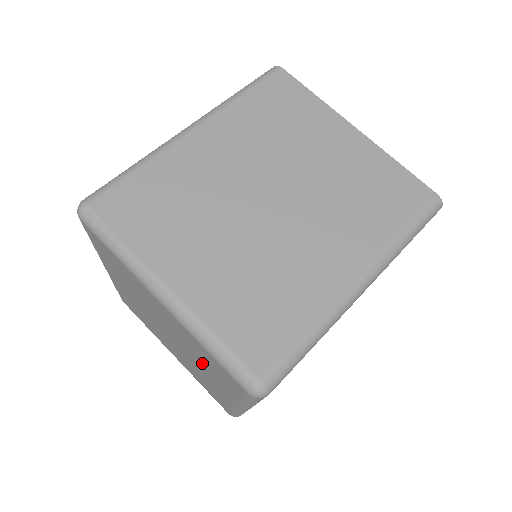
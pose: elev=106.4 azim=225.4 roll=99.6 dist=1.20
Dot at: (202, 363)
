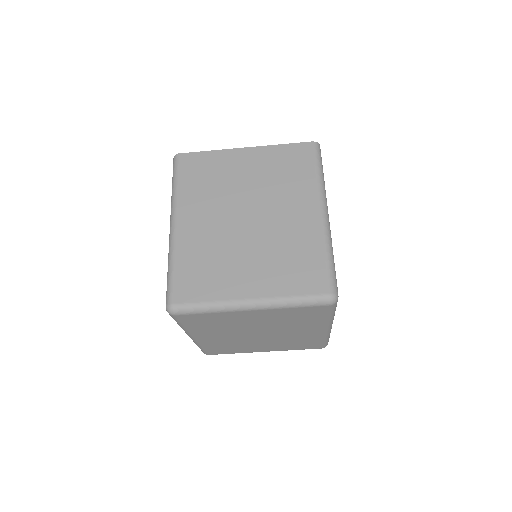
Dot at: (292, 324)
